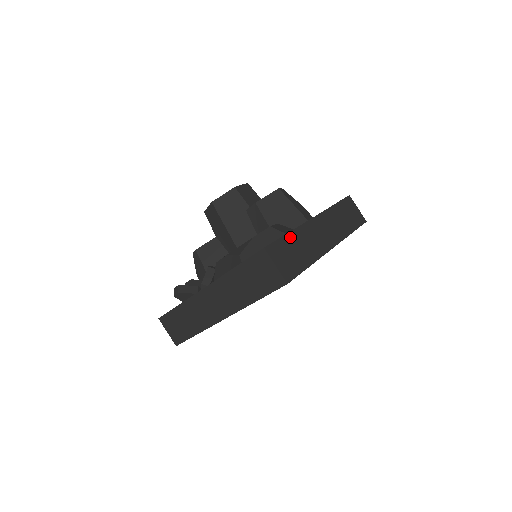
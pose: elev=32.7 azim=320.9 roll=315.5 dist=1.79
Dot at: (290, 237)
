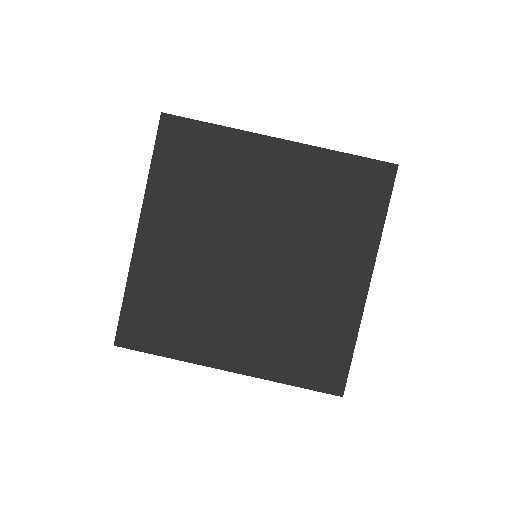
Dot at: occluded
